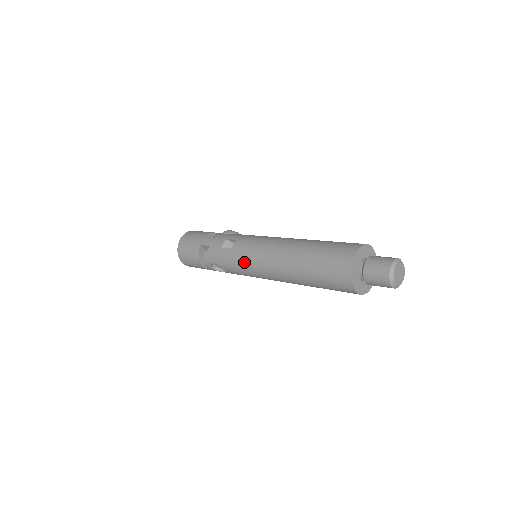
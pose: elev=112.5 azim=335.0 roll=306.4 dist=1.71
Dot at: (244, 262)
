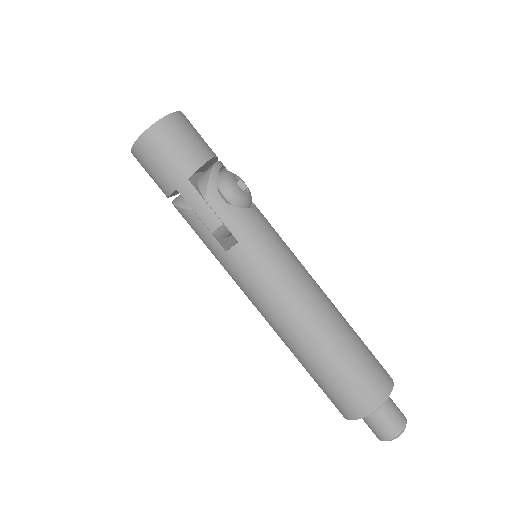
Dot at: (236, 281)
